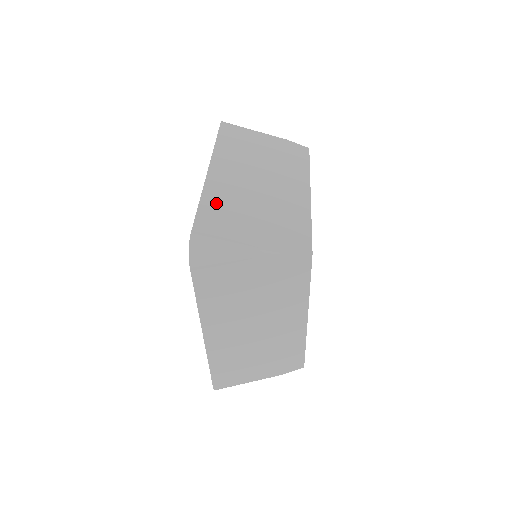
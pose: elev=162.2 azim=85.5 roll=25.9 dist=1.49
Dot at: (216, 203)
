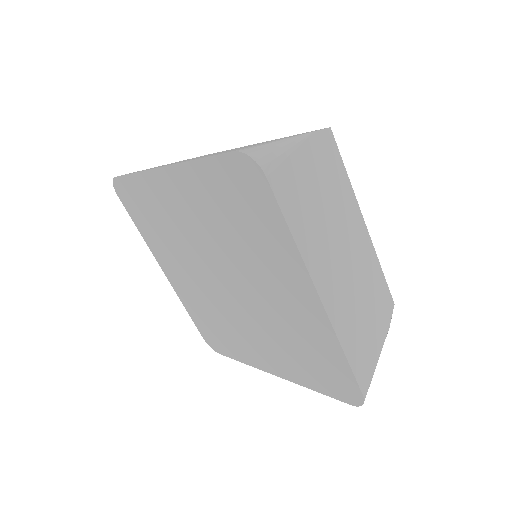
Dot at: (350, 338)
